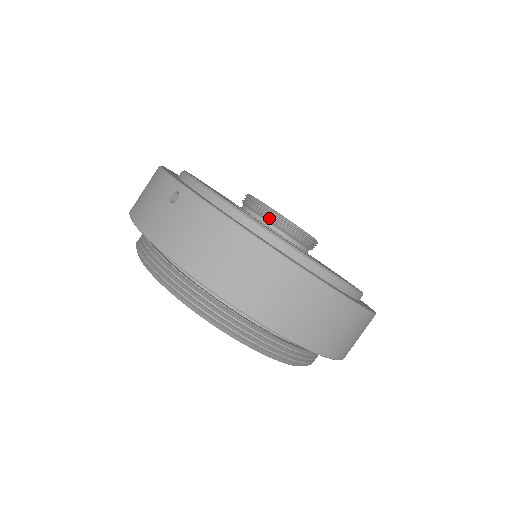
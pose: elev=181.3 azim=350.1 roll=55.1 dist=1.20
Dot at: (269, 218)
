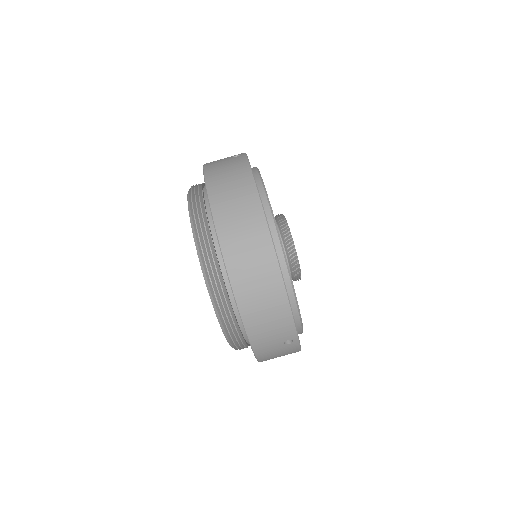
Dot at: (280, 224)
